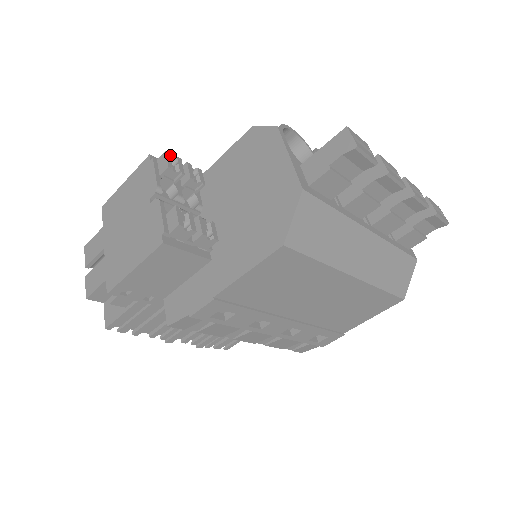
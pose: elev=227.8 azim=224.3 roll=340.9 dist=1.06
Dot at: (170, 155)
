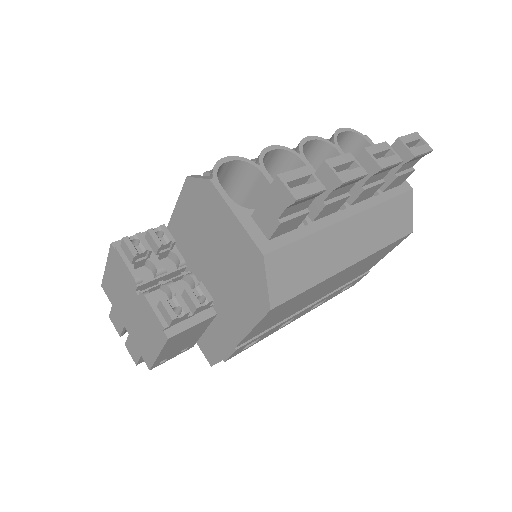
Dot at: (129, 239)
